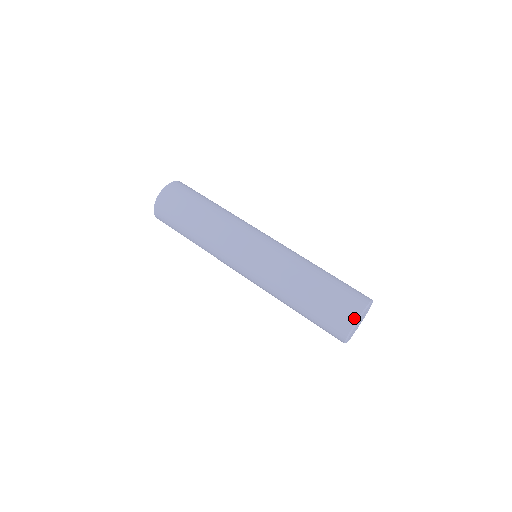
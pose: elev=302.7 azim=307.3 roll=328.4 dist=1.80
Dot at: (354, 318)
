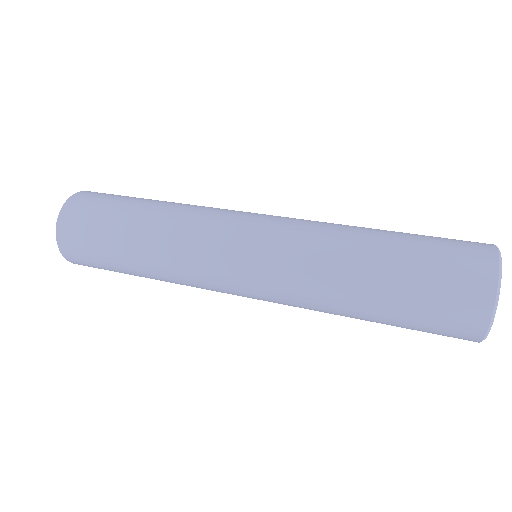
Dot at: (490, 282)
